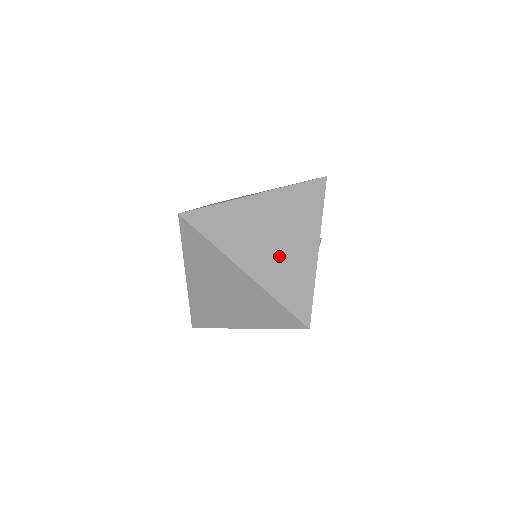
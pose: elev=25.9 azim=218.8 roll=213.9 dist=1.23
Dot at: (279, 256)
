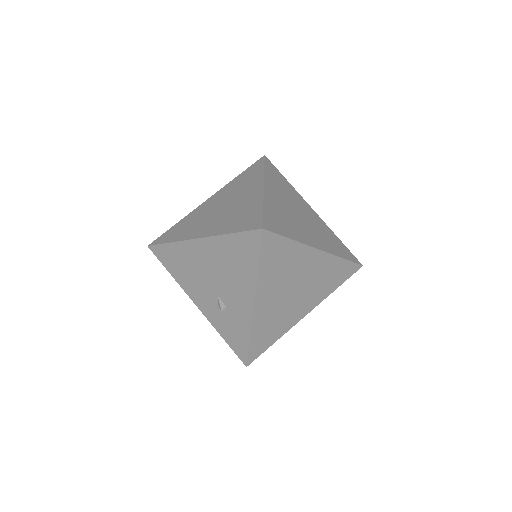
Dot at: (313, 227)
